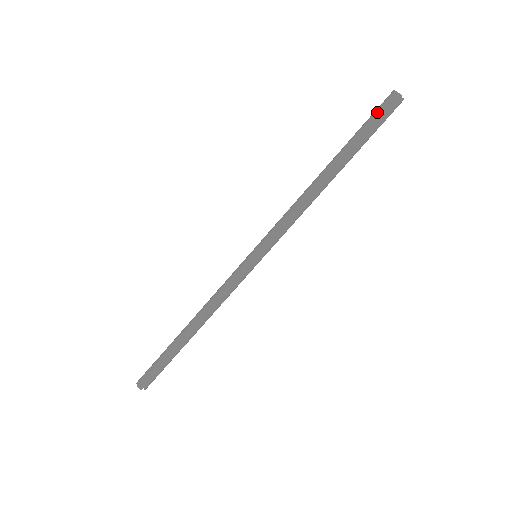
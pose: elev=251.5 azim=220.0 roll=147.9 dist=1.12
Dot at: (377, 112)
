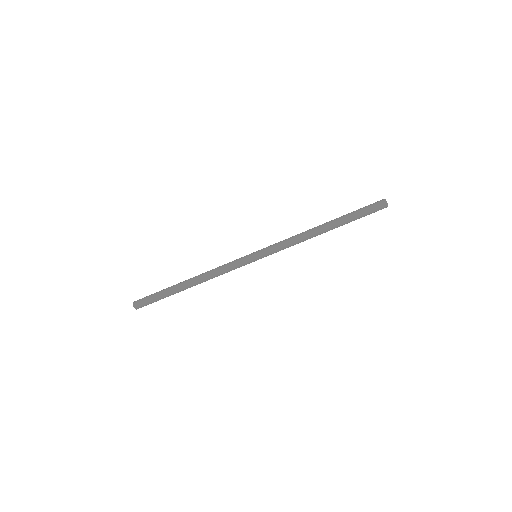
Dot at: (372, 210)
